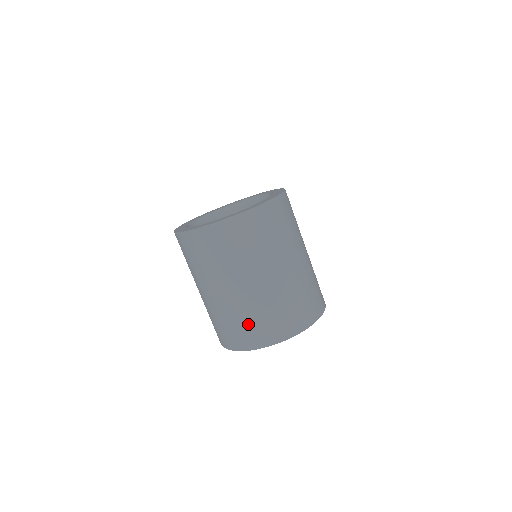
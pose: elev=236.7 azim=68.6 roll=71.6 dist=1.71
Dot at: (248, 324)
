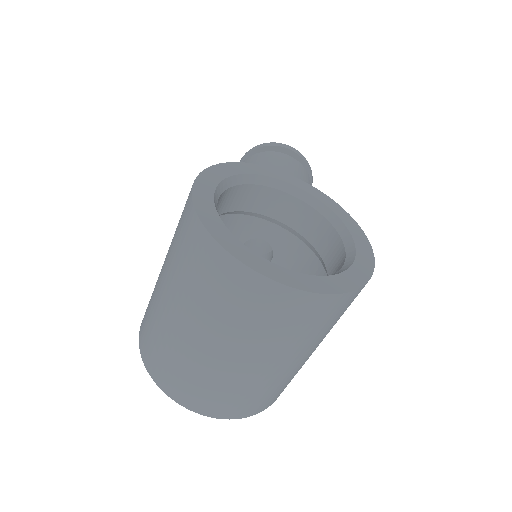
Dot at: (198, 385)
